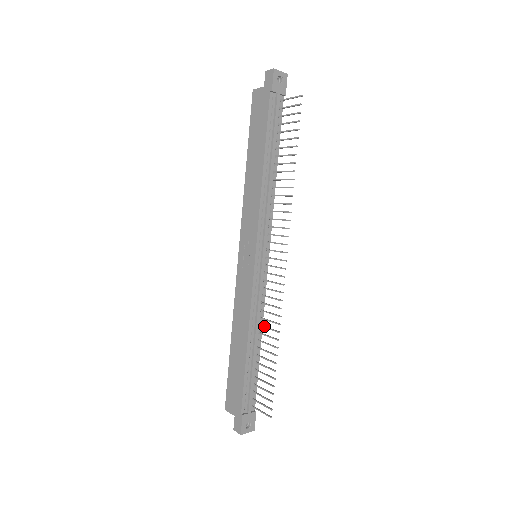
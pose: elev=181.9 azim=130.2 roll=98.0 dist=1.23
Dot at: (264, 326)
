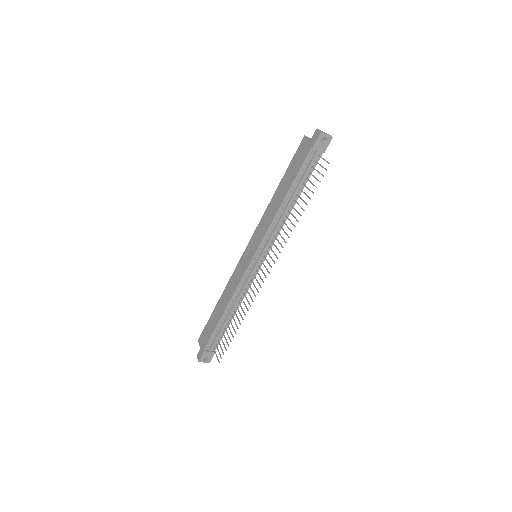
Dot at: (240, 305)
